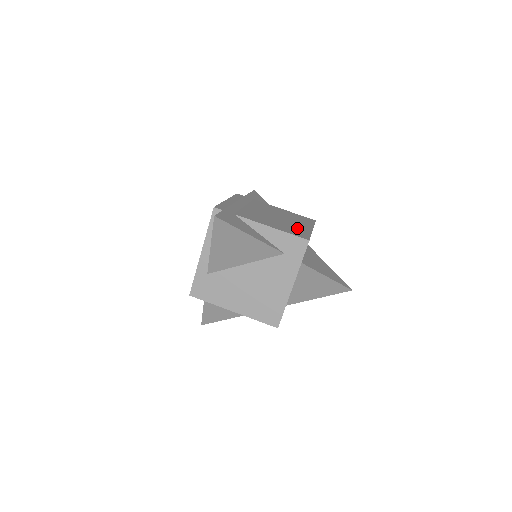
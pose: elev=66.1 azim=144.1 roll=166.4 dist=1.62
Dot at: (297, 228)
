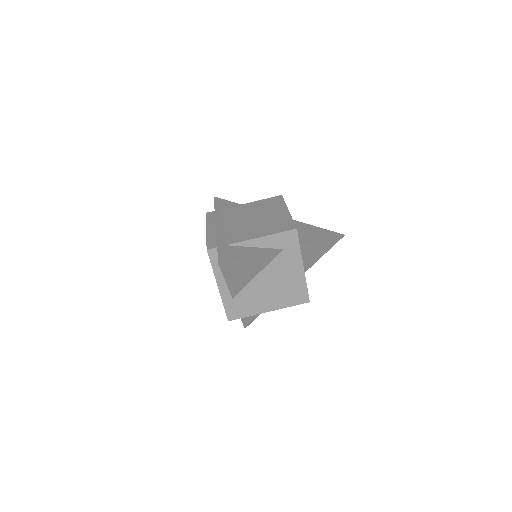
Dot at: (278, 220)
